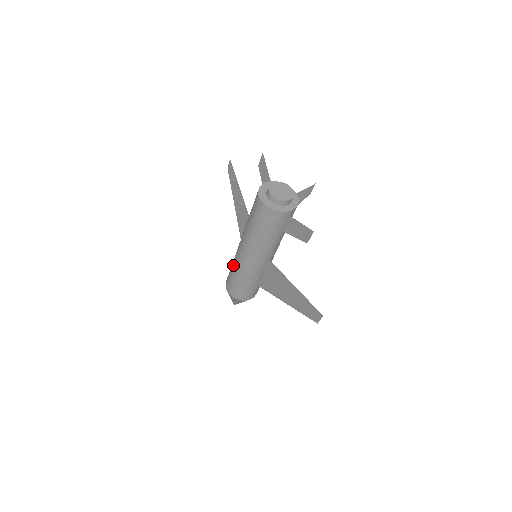
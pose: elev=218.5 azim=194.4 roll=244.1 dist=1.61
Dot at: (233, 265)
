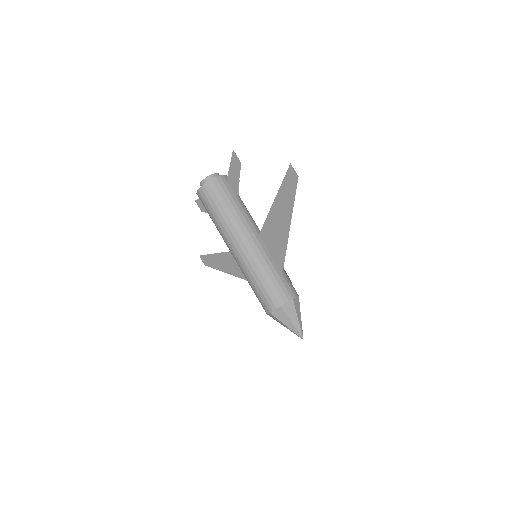
Dot at: (247, 278)
